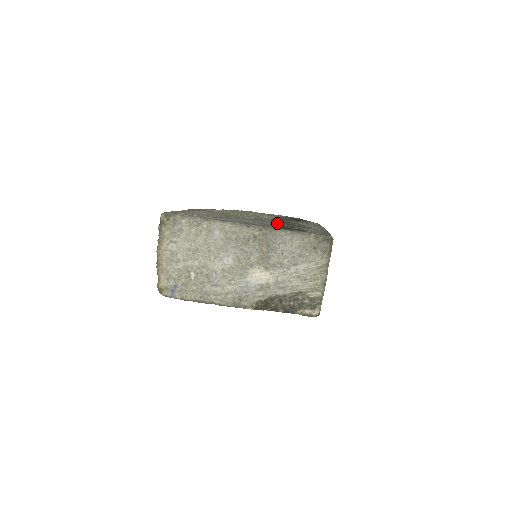
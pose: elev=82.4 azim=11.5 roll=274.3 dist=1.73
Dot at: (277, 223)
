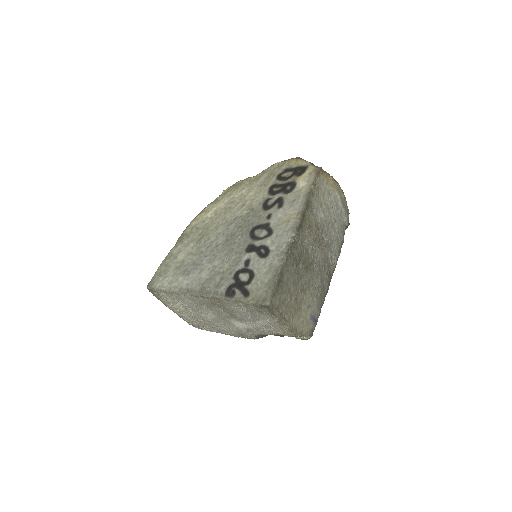
Dot at: (240, 253)
